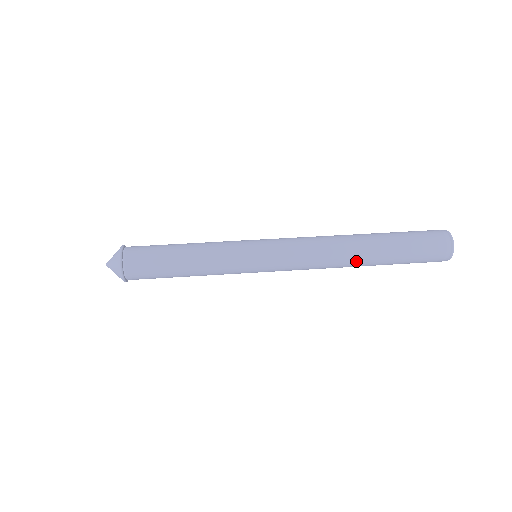
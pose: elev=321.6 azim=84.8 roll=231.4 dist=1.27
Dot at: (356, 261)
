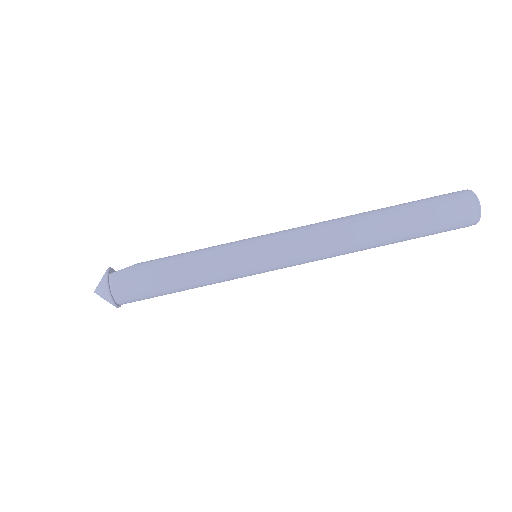
Dot at: occluded
